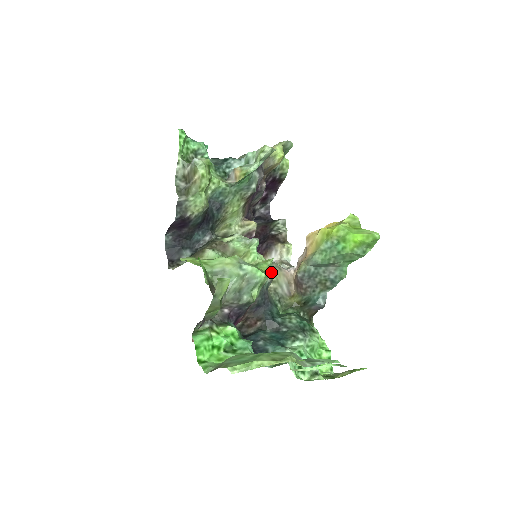
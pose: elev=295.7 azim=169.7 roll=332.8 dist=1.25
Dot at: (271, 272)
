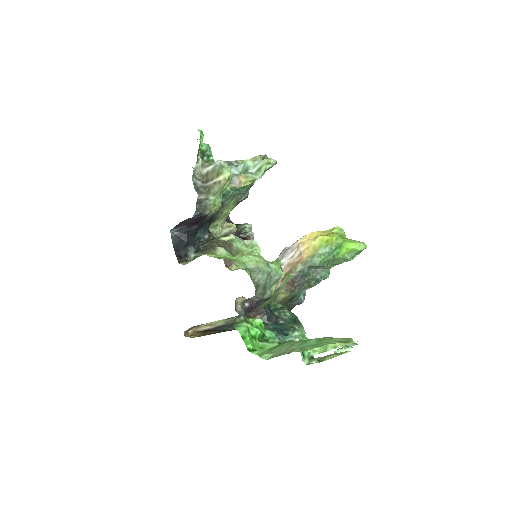
Dot at: occluded
